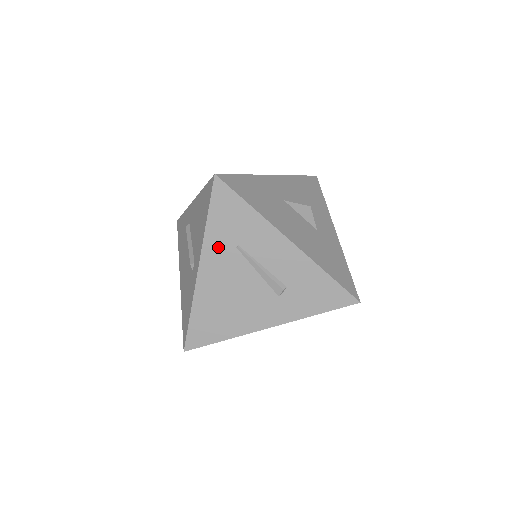
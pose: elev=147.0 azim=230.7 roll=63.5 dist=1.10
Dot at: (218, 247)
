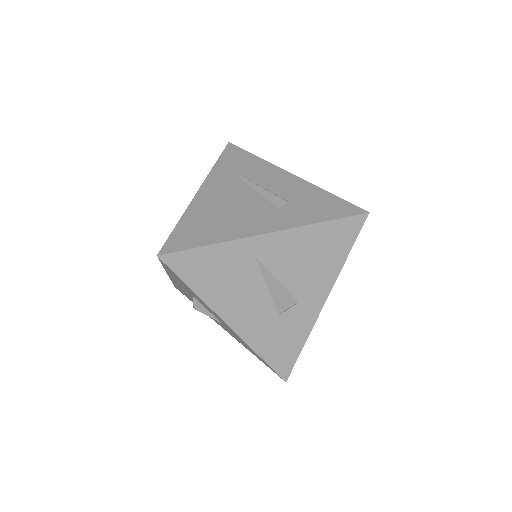
Dot at: (222, 177)
